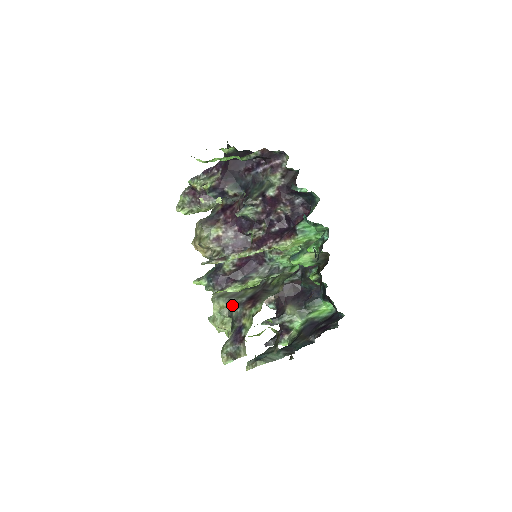
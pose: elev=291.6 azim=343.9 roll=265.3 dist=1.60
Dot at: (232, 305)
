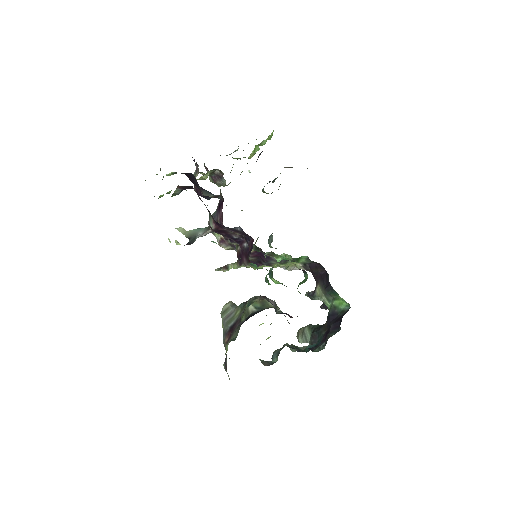
Dot at: (223, 331)
